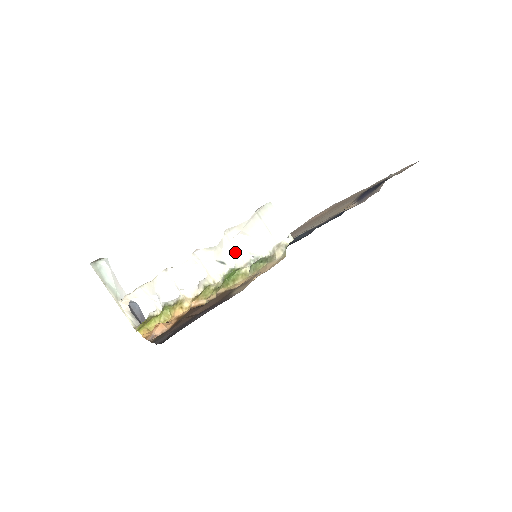
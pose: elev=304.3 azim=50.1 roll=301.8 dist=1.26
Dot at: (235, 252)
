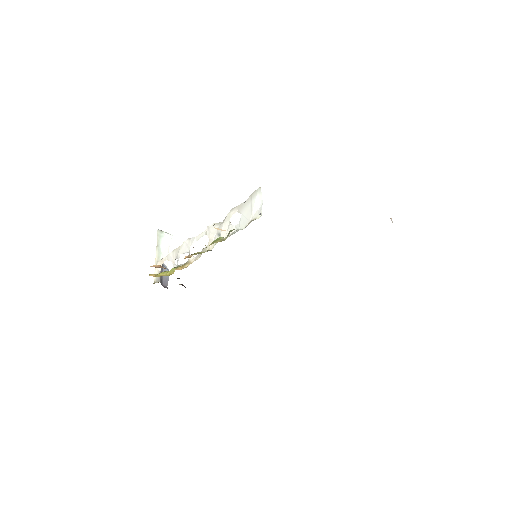
Dot at: (229, 226)
